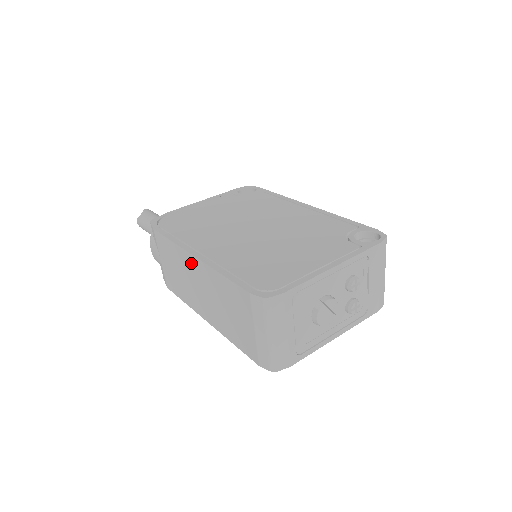
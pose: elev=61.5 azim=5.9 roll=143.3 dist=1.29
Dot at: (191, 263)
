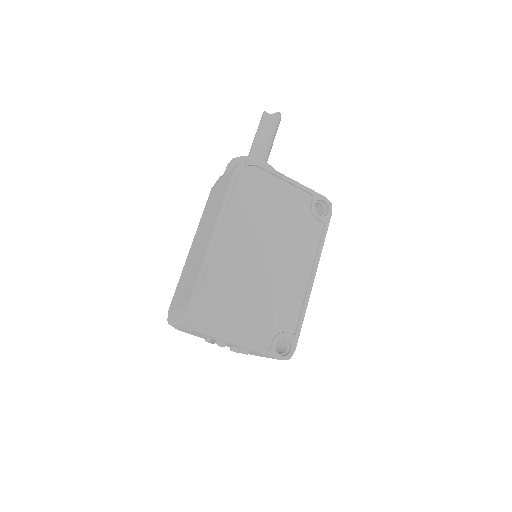
Dot at: (210, 233)
